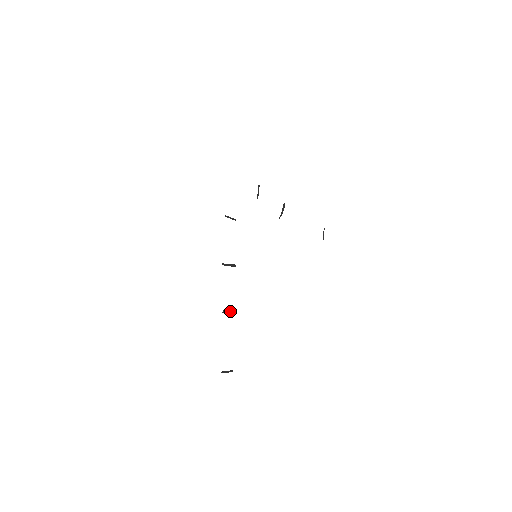
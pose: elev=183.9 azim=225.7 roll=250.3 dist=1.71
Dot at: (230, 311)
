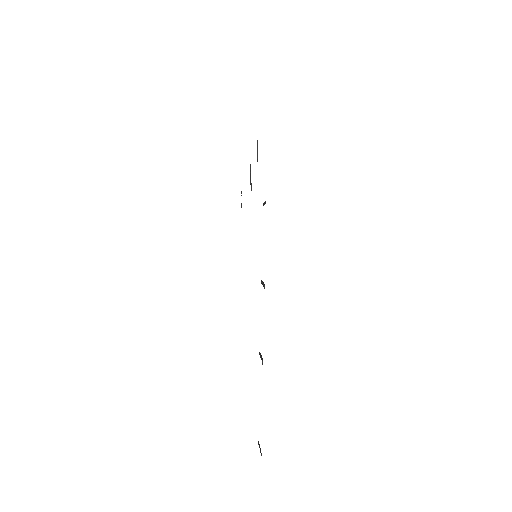
Dot at: (261, 356)
